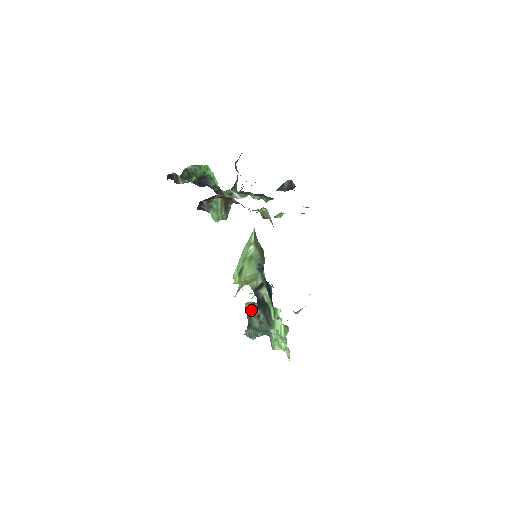
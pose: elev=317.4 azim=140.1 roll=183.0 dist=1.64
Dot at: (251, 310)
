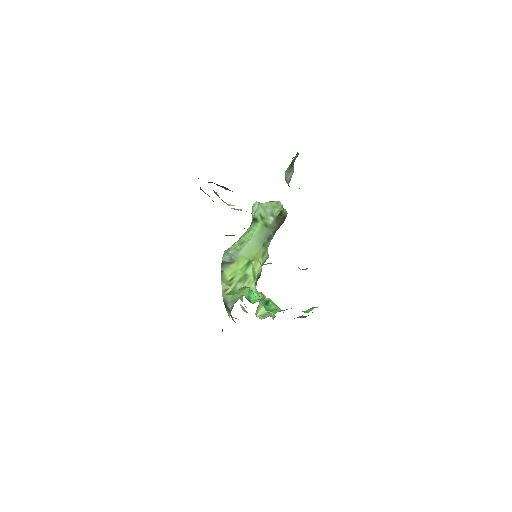
Dot at: occluded
